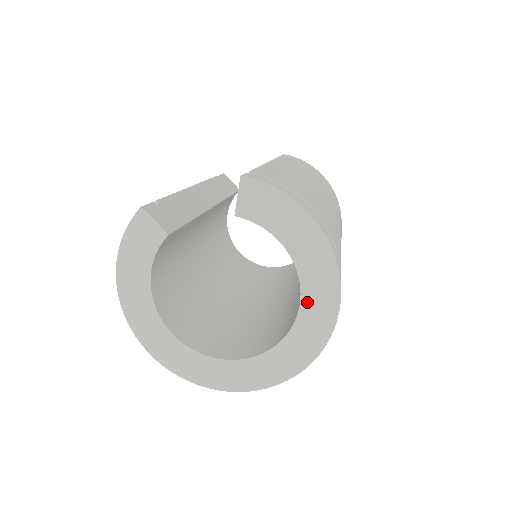
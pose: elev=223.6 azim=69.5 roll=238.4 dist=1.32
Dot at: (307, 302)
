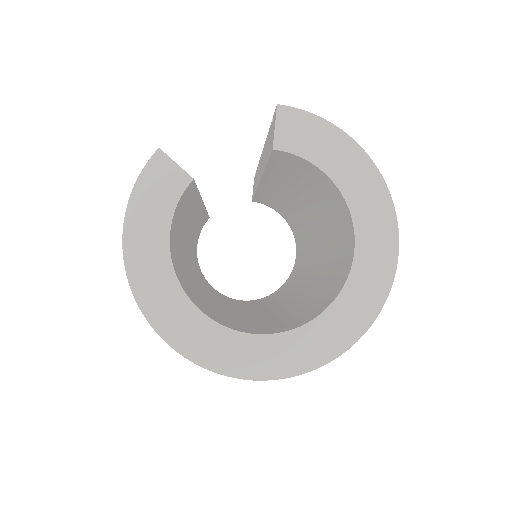
Dot at: (363, 242)
